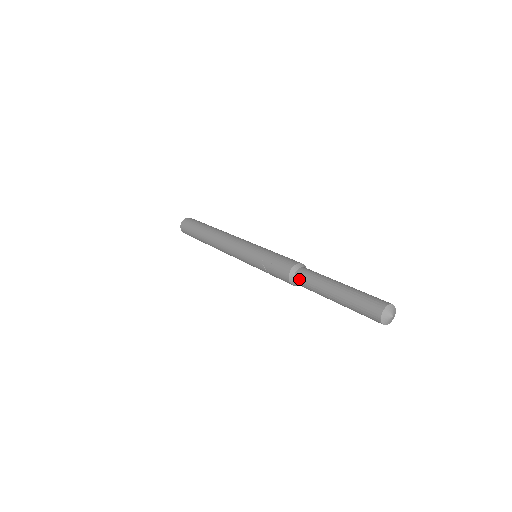
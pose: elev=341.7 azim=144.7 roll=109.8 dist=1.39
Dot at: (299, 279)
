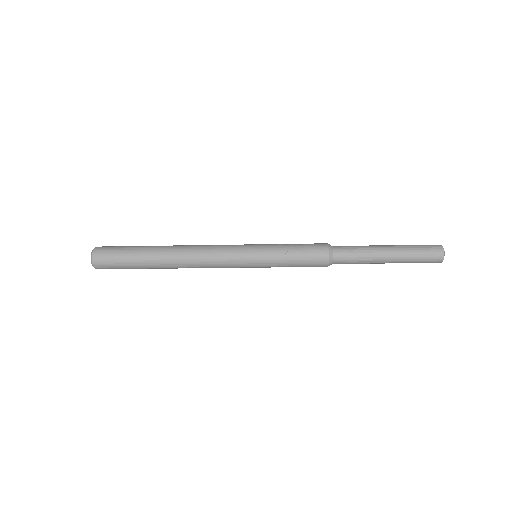
Dot at: (340, 246)
